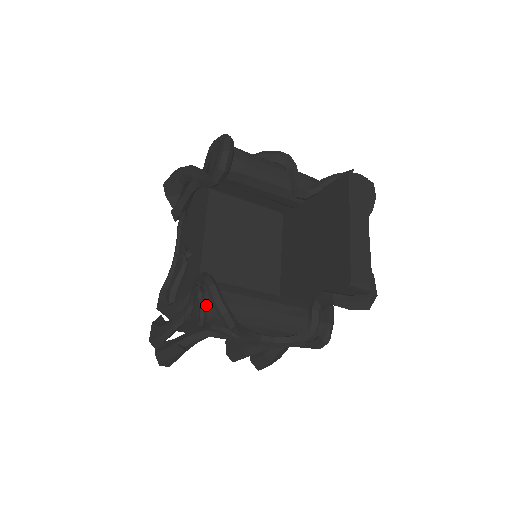
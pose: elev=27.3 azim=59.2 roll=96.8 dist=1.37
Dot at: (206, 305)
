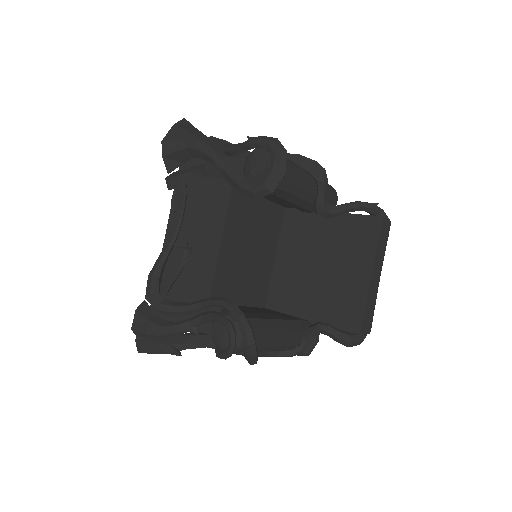
Dot at: (236, 345)
